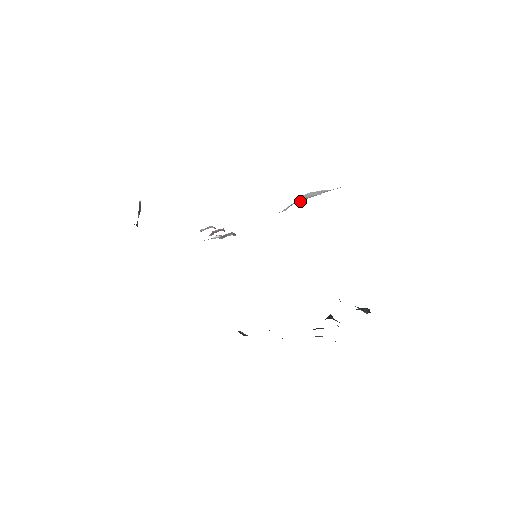
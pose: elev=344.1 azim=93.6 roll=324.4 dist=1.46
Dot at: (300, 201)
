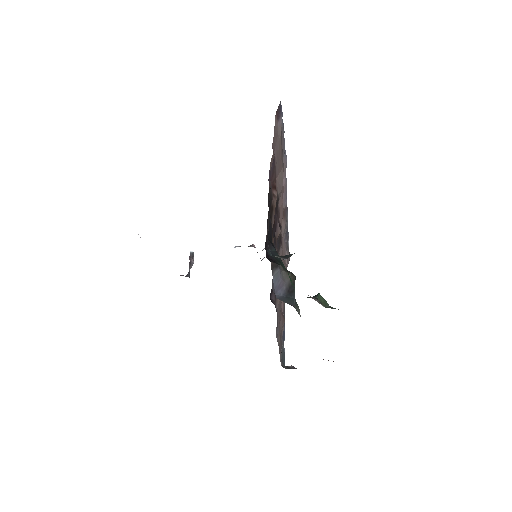
Dot at: occluded
